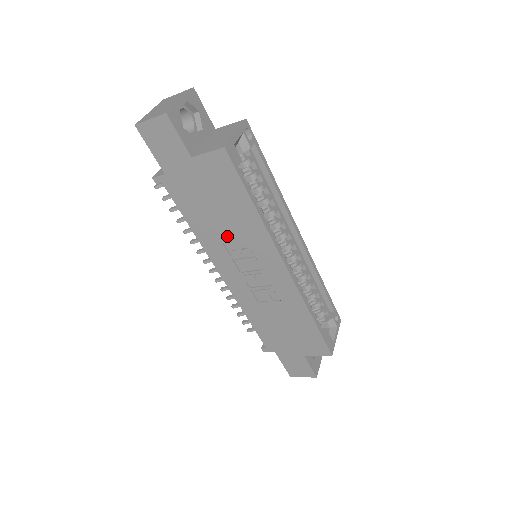
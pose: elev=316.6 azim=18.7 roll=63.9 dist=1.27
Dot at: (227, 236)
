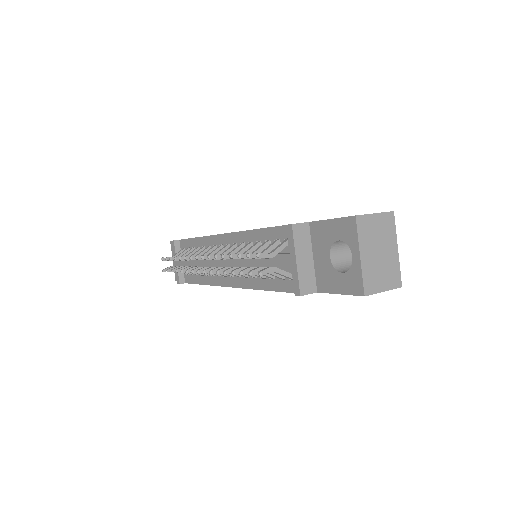
Dot at: occluded
